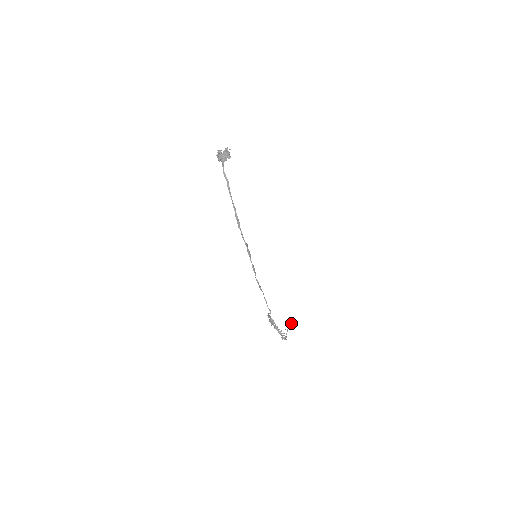
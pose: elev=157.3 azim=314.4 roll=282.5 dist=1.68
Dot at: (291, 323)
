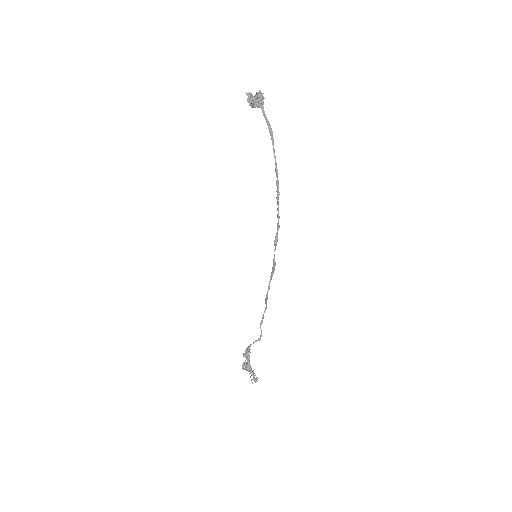
Dot at: occluded
